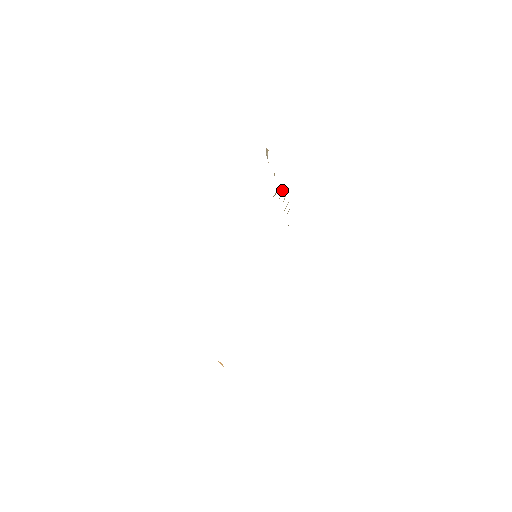
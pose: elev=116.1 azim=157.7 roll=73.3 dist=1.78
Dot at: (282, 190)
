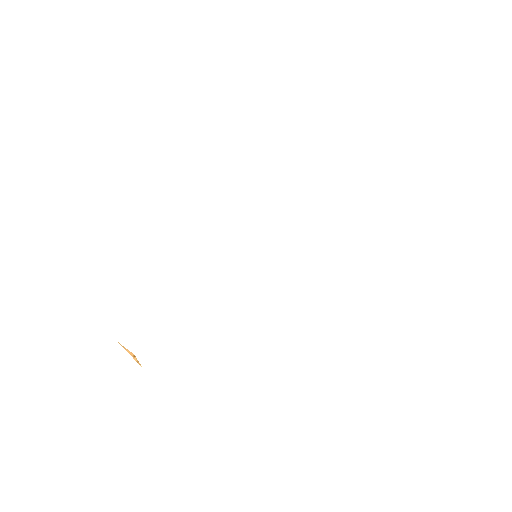
Dot at: occluded
